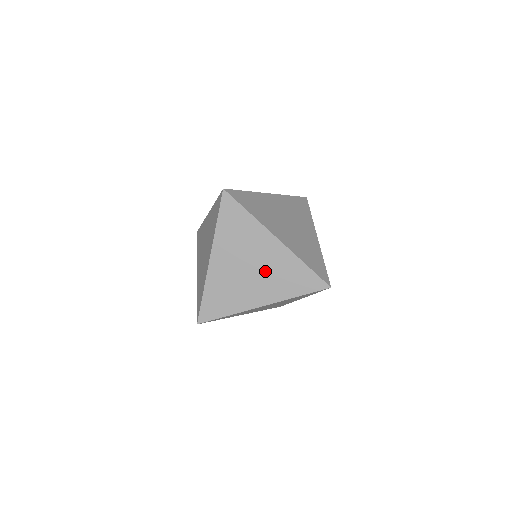
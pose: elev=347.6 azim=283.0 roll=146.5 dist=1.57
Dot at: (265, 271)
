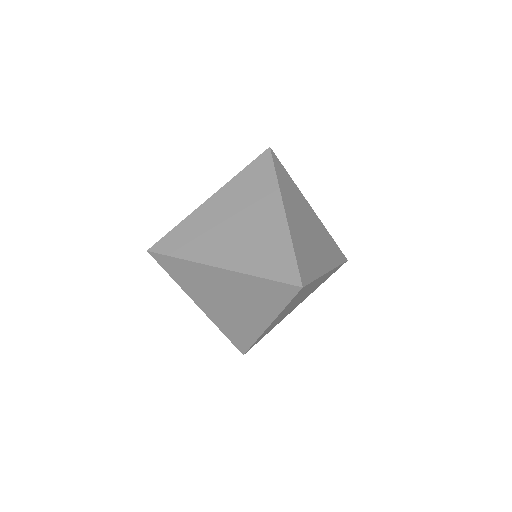
Dot at: (249, 234)
